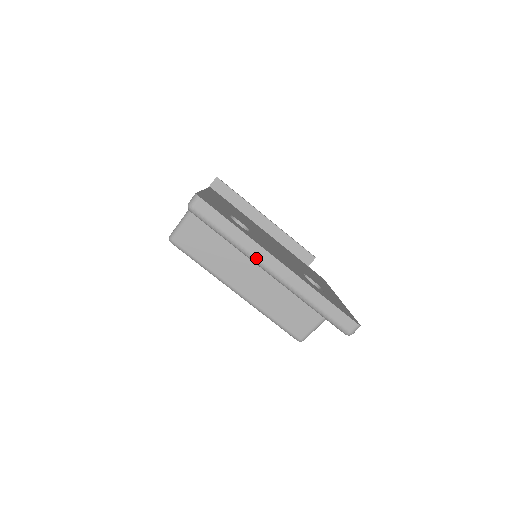
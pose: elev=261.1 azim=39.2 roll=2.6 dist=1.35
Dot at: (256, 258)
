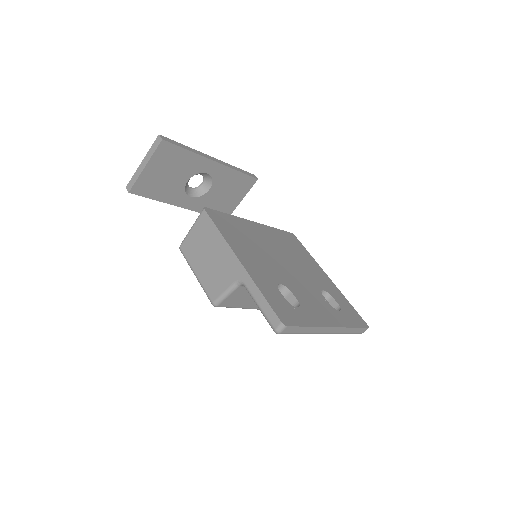
Dot at: (318, 333)
